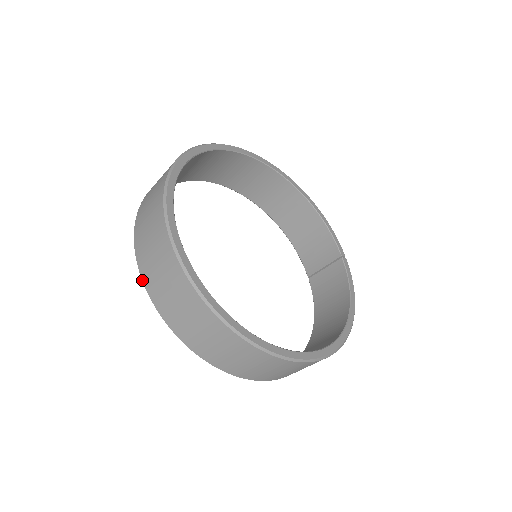
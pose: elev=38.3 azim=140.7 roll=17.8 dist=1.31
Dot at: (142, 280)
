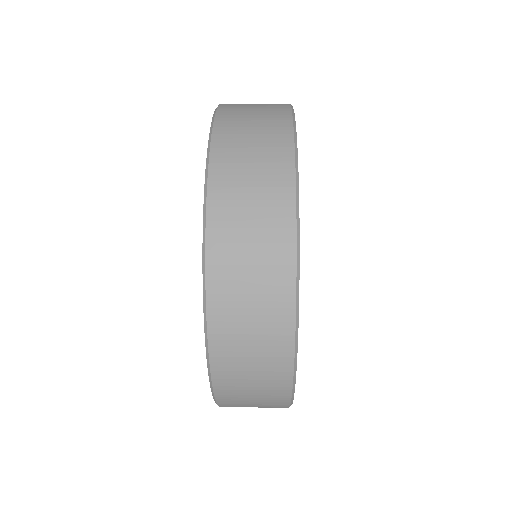
Dot at: (206, 247)
